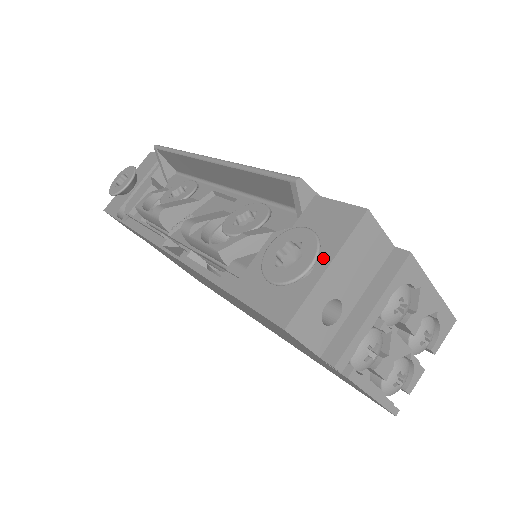
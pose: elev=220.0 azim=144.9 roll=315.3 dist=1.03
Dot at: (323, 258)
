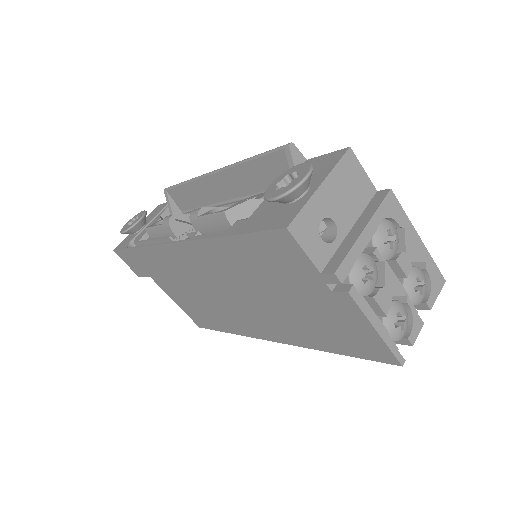
Dot at: (316, 182)
